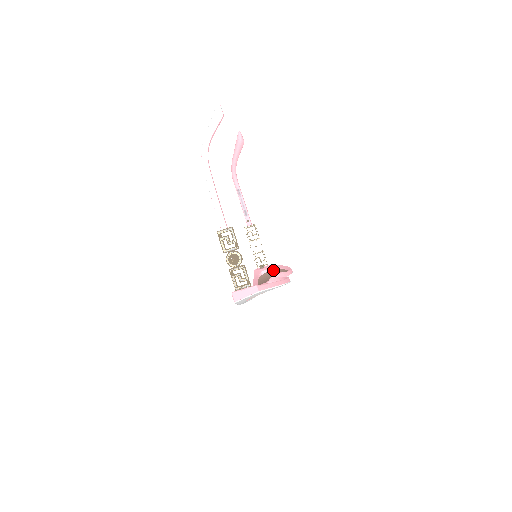
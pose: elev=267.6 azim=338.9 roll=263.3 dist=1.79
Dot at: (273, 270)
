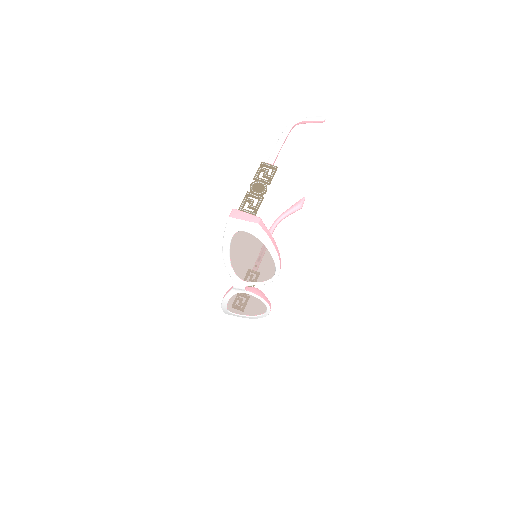
Dot at: occluded
